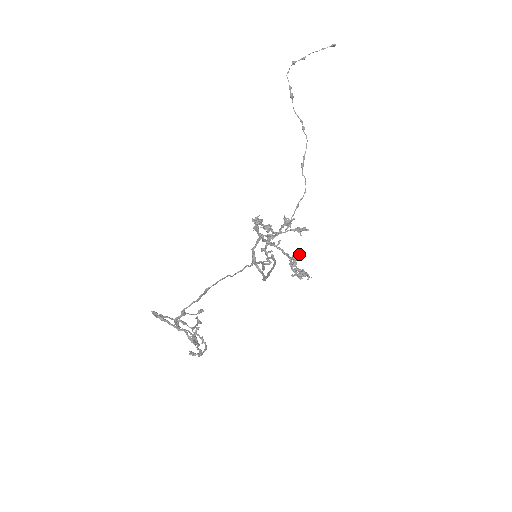
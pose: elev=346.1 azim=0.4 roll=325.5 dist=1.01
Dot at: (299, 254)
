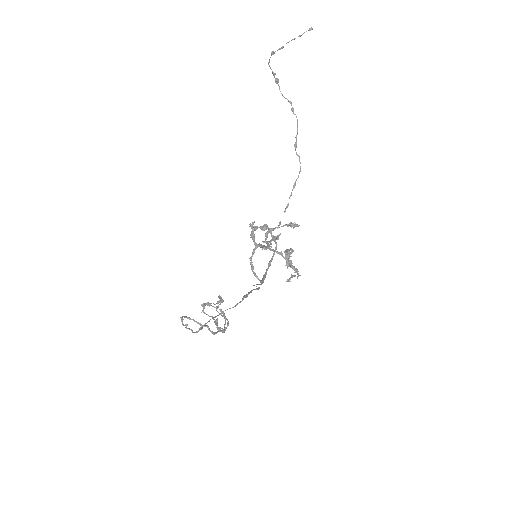
Dot at: (290, 253)
